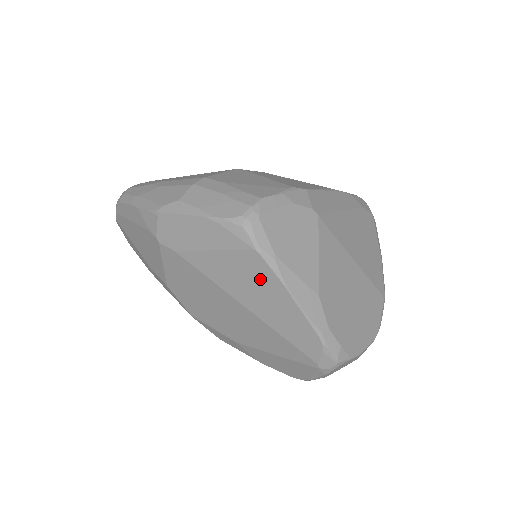
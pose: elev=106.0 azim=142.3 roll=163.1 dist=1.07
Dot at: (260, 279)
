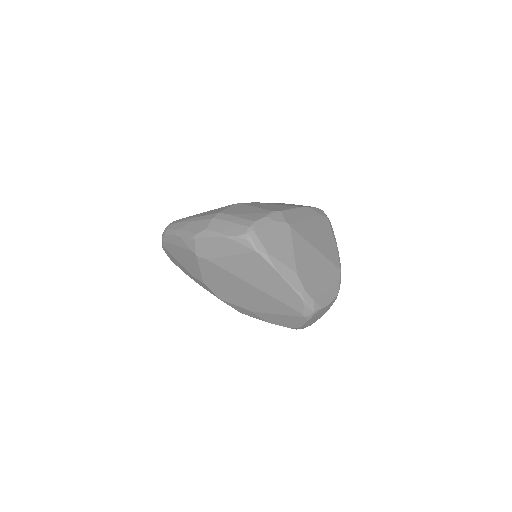
Dot at: (261, 268)
